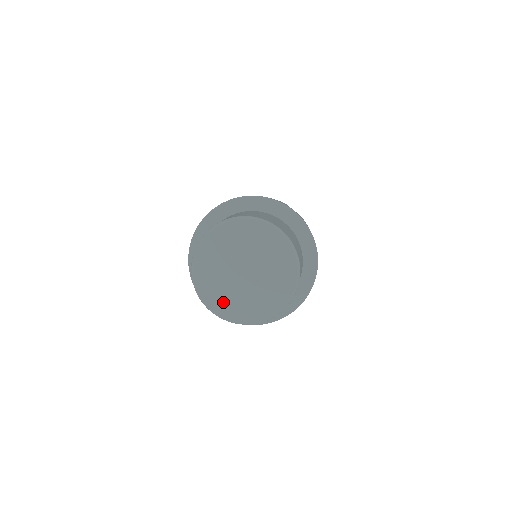
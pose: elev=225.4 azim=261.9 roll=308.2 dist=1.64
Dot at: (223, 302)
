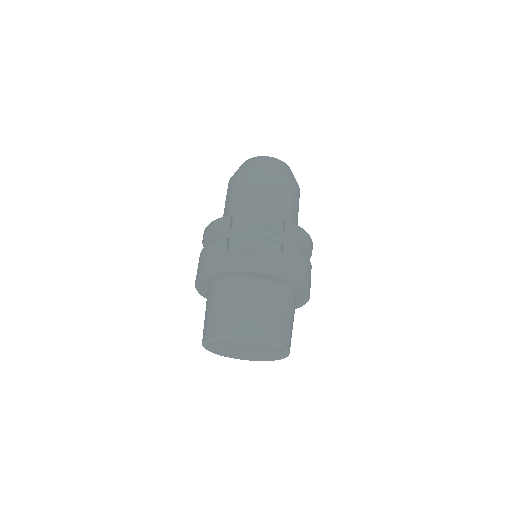
Dot at: (232, 356)
